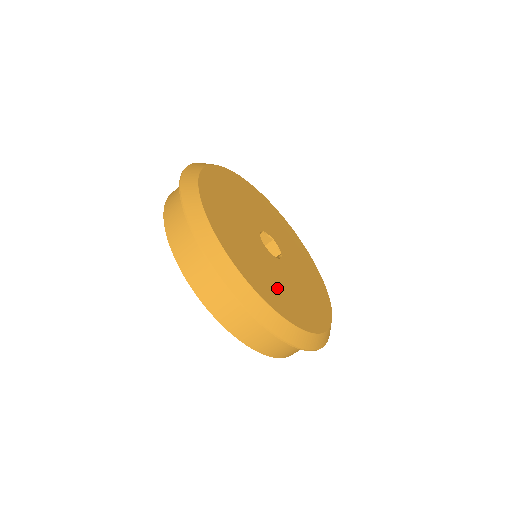
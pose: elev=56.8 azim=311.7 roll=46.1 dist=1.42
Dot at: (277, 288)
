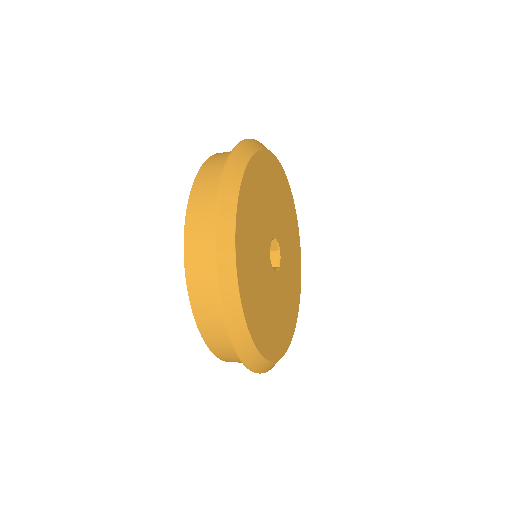
Dot at: (259, 301)
